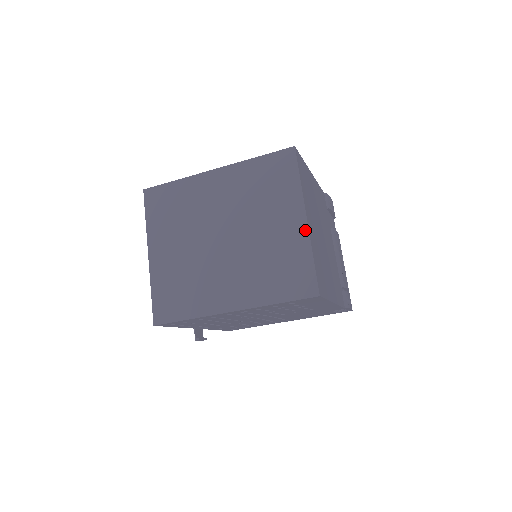
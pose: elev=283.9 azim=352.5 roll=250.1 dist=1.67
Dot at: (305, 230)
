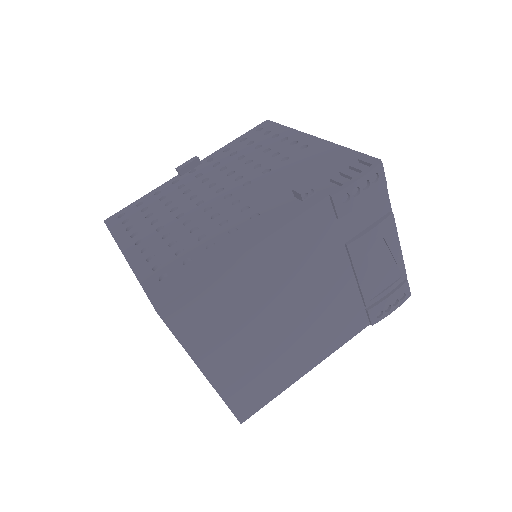
Dot at: (209, 381)
